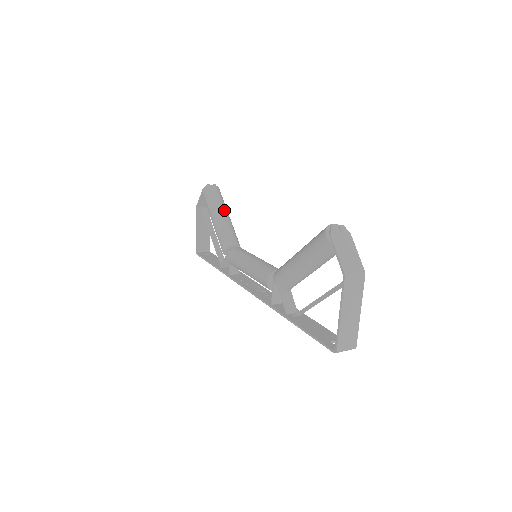
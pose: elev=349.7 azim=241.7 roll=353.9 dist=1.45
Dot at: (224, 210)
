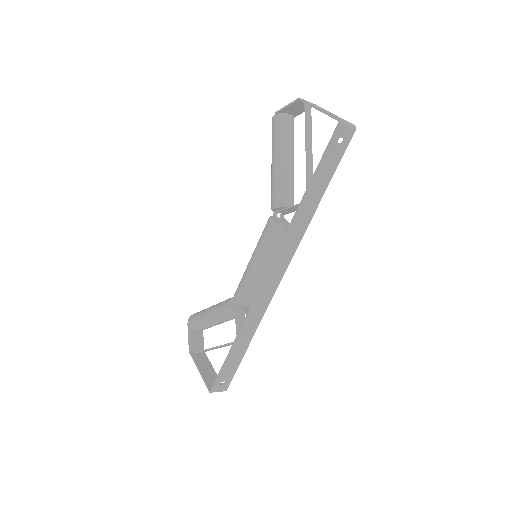
Dot at: occluded
